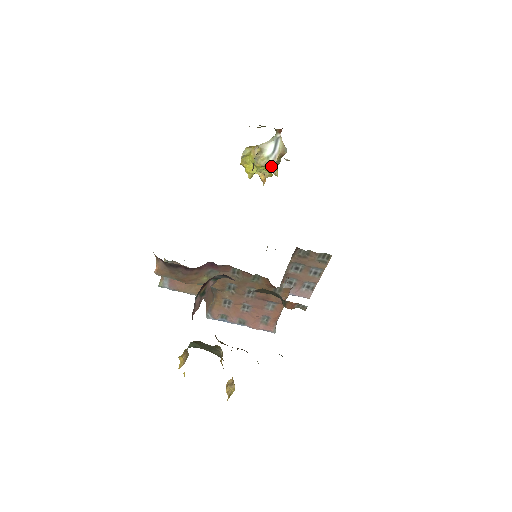
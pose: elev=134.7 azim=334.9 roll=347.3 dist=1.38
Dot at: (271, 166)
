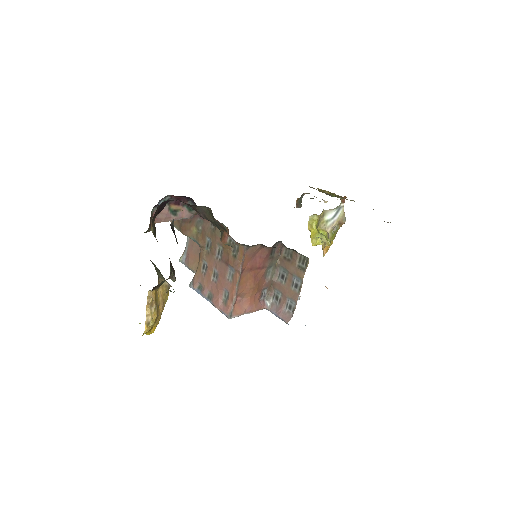
Dot at: (328, 230)
